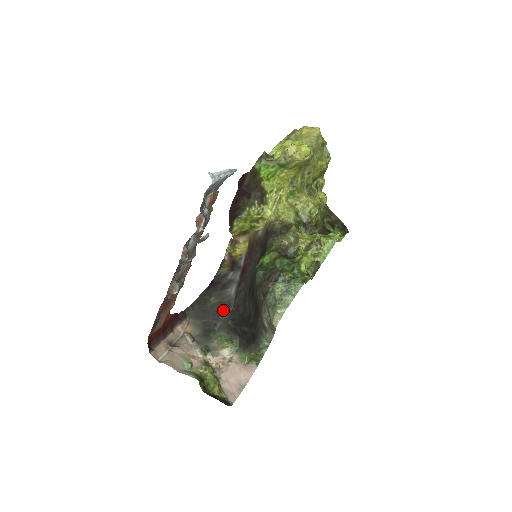
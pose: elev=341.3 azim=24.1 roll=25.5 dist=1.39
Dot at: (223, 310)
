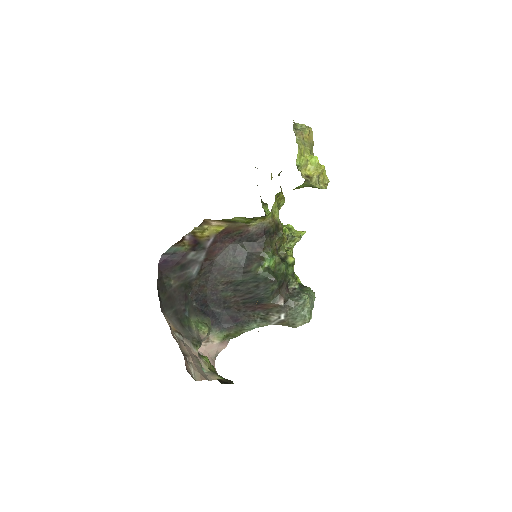
Dot at: (186, 293)
